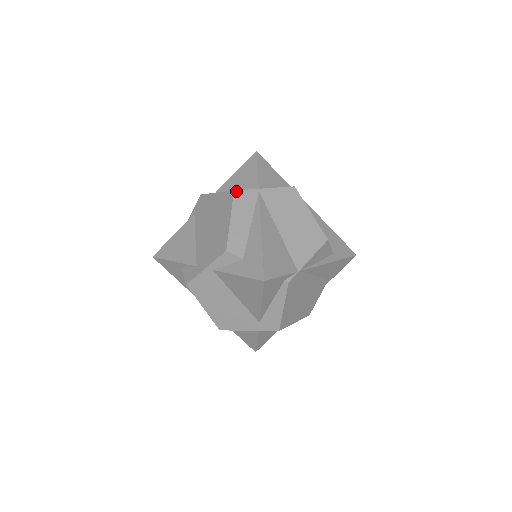
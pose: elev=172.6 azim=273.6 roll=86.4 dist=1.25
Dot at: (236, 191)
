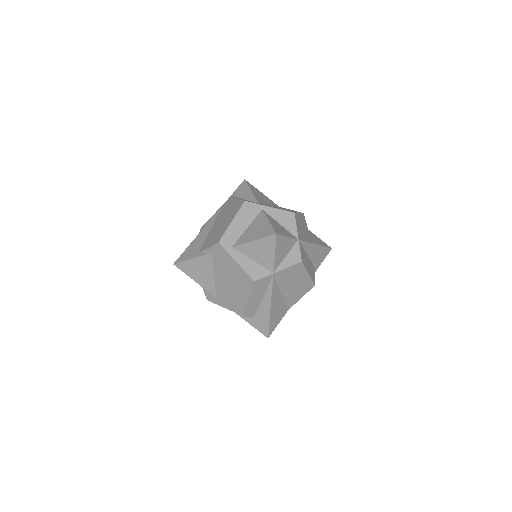
Dot at: (256, 281)
